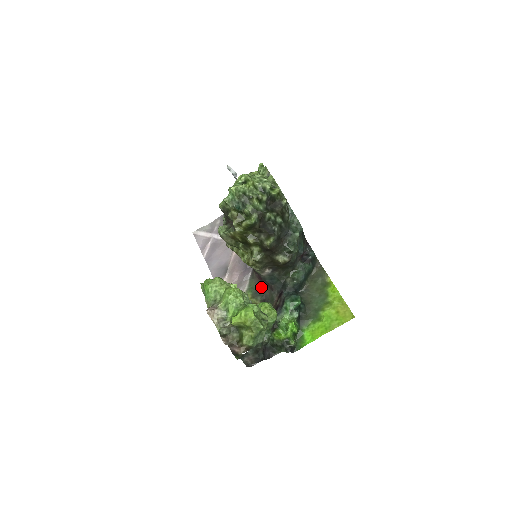
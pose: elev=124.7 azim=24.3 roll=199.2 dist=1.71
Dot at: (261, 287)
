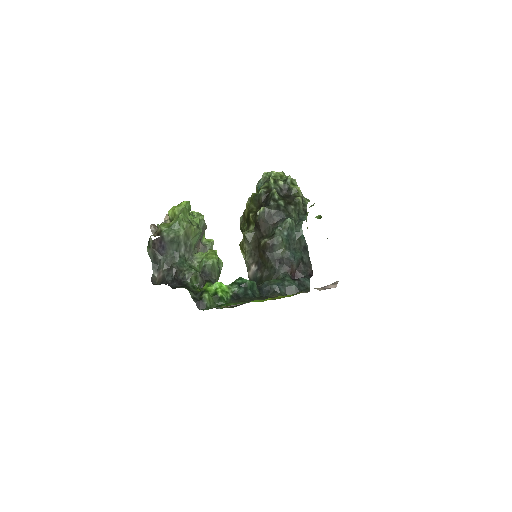
Dot at: occluded
